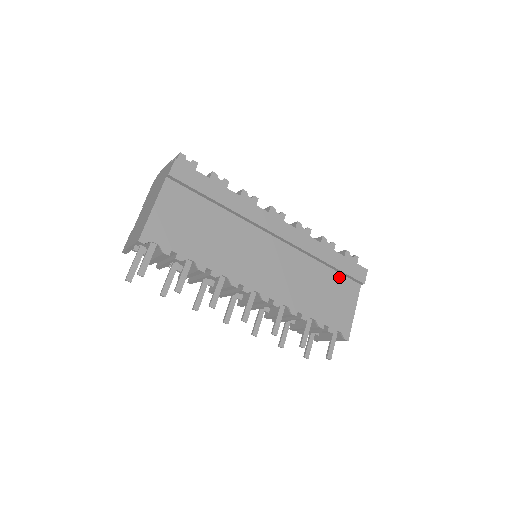
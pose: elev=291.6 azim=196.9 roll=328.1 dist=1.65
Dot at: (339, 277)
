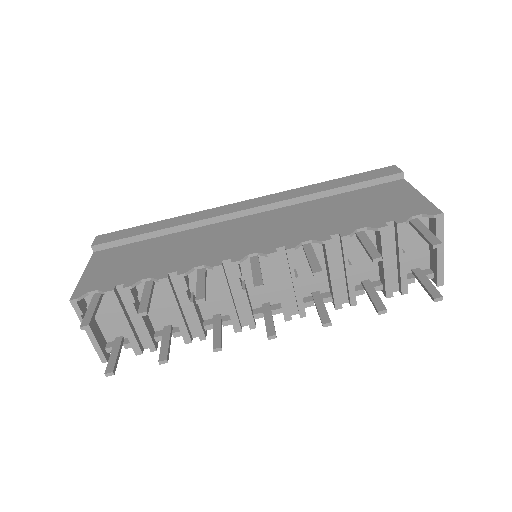
Dot at: (364, 191)
